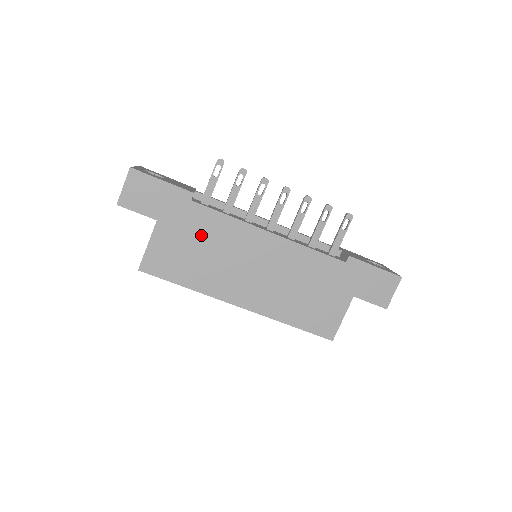
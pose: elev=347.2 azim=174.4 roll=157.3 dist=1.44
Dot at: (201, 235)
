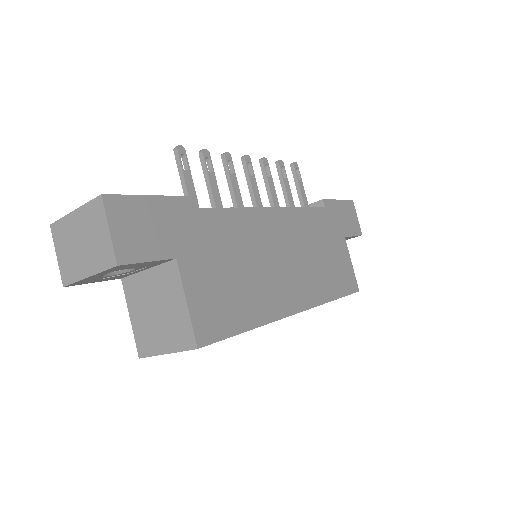
Dot at: (226, 249)
